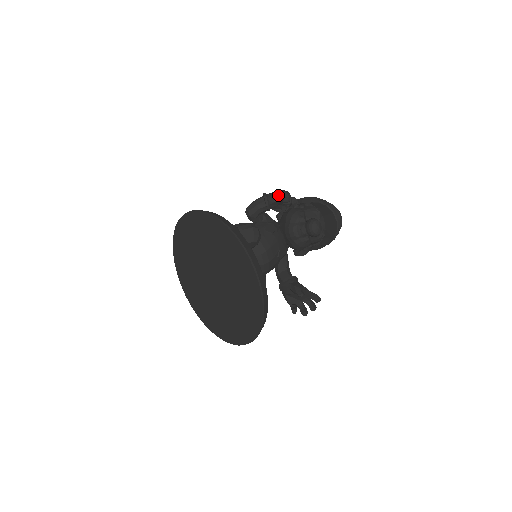
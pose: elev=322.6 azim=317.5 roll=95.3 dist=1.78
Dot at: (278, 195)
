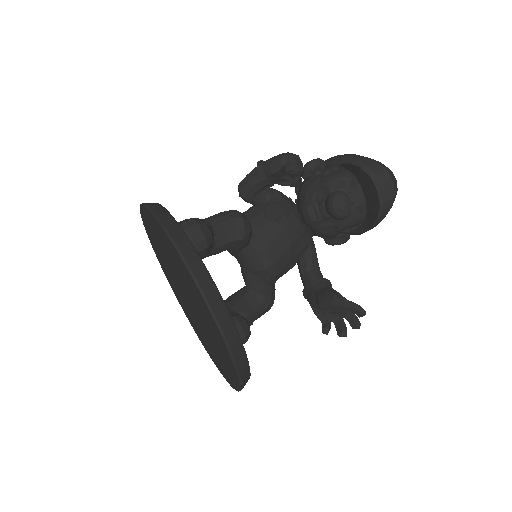
Dot at: (276, 162)
